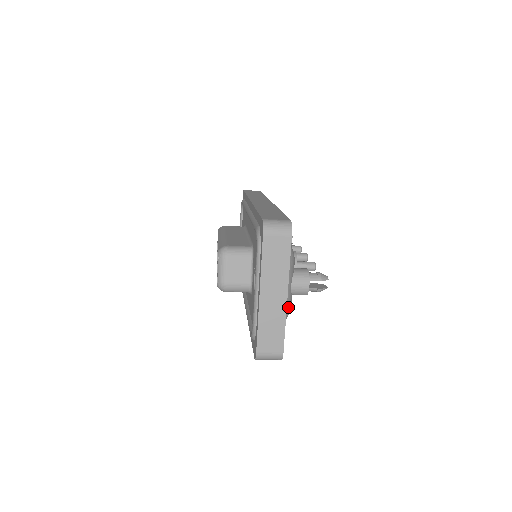
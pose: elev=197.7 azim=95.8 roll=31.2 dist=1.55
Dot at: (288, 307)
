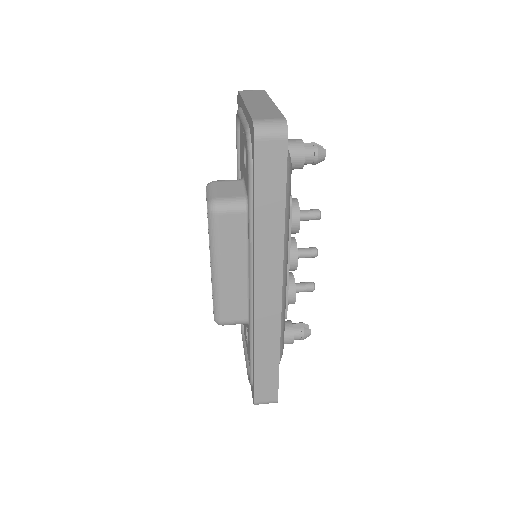
Dot at: occluded
